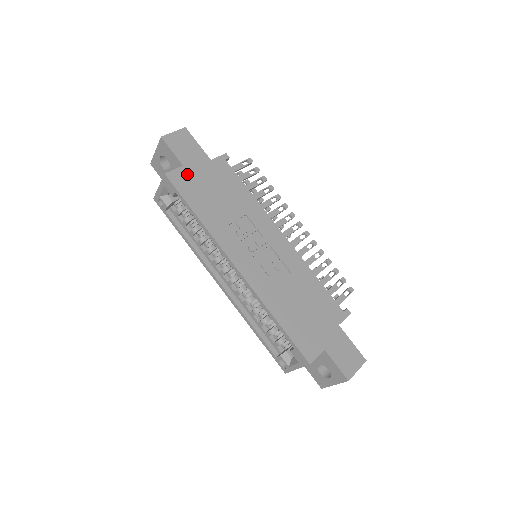
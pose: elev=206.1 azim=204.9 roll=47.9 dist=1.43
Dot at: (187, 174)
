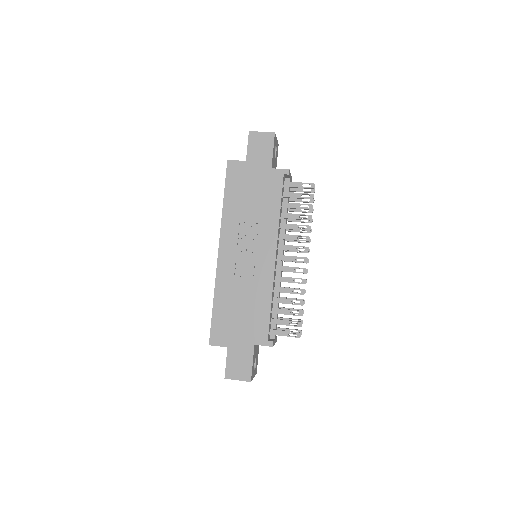
Dot at: (243, 169)
